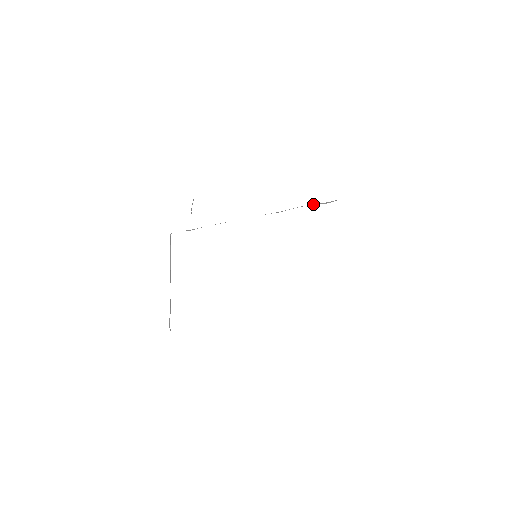
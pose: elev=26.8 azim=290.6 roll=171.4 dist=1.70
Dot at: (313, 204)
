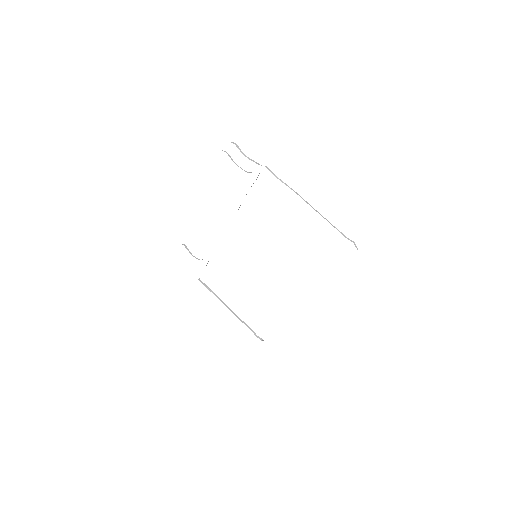
Dot at: occluded
